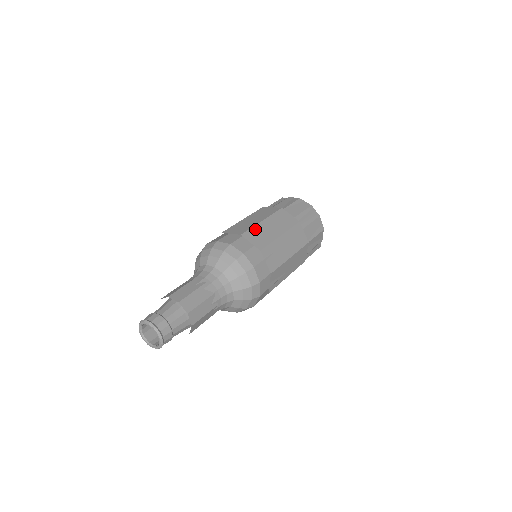
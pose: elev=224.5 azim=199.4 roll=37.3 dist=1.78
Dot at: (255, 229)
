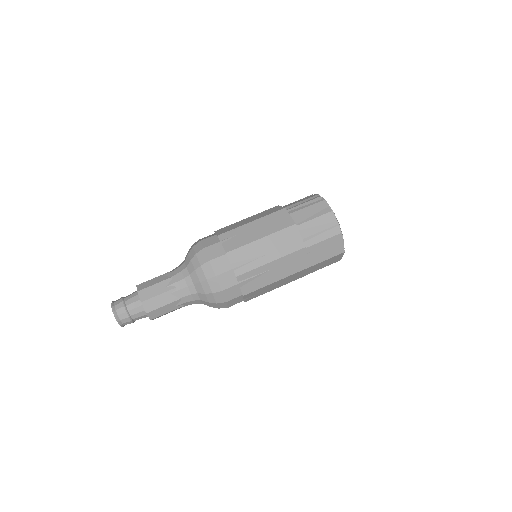
Dot at: (231, 225)
